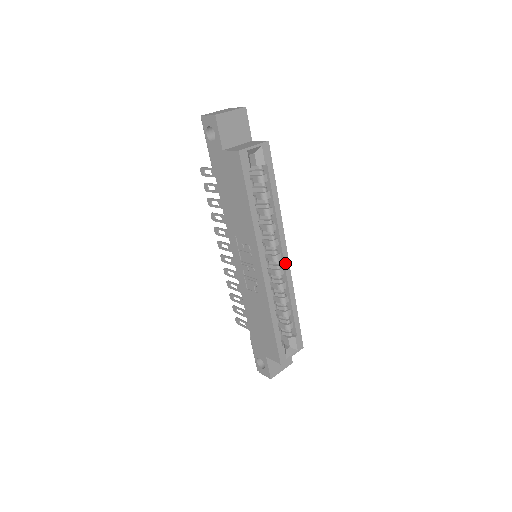
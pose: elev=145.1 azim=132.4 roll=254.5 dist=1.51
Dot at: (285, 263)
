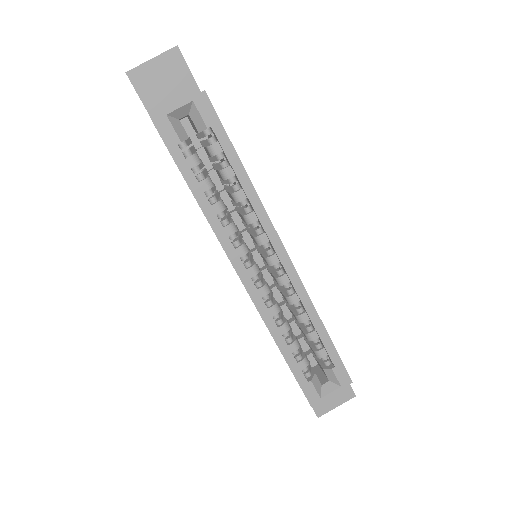
Dot at: (285, 267)
